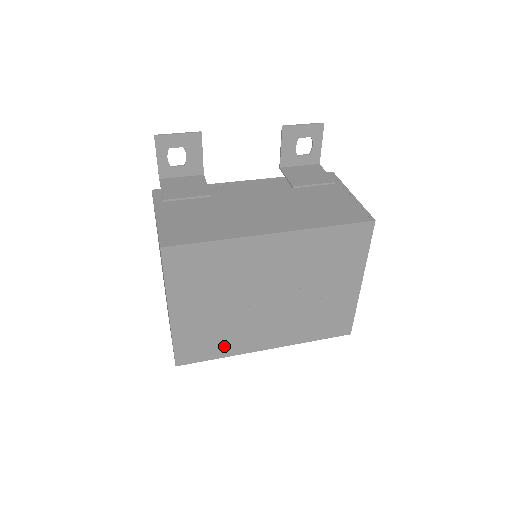
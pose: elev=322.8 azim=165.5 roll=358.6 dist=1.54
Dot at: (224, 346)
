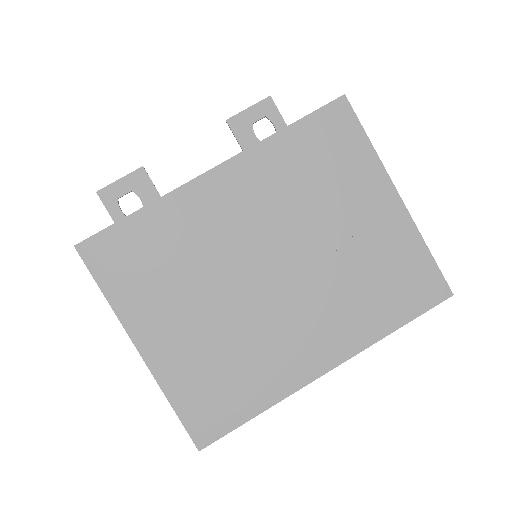
Dot at: (255, 386)
